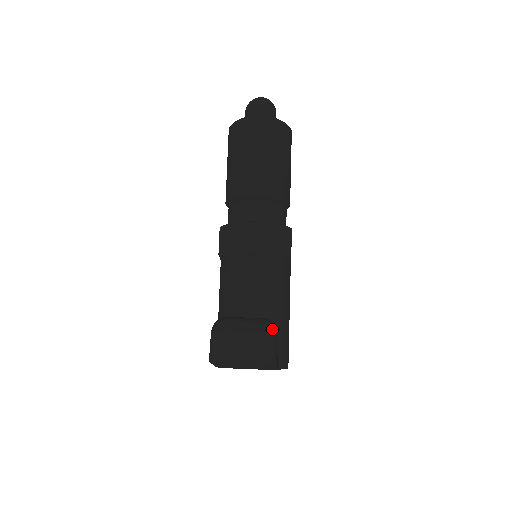
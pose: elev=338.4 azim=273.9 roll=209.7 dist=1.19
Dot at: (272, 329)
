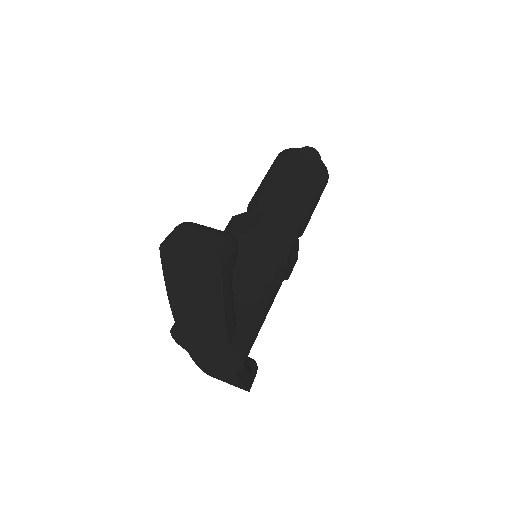
Dot at: (232, 239)
